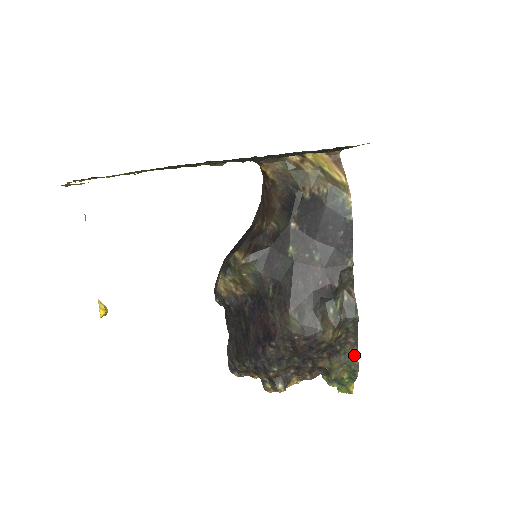
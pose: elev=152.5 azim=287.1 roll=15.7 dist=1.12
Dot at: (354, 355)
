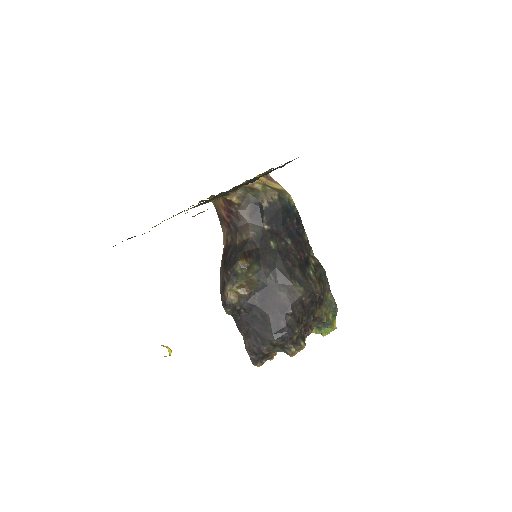
Dot at: (331, 298)
